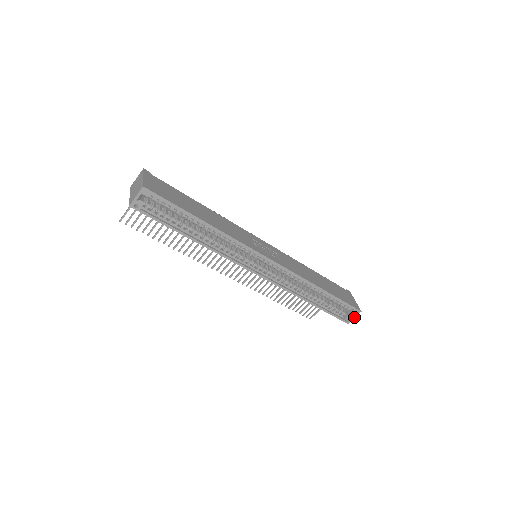
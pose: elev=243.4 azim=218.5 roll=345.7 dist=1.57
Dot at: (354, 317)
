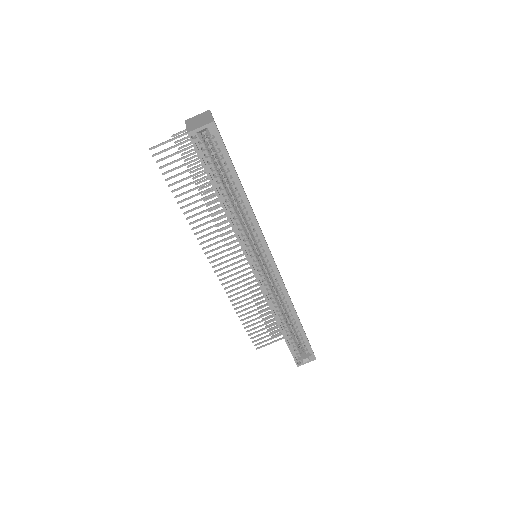
Dot at: (307, 362)
